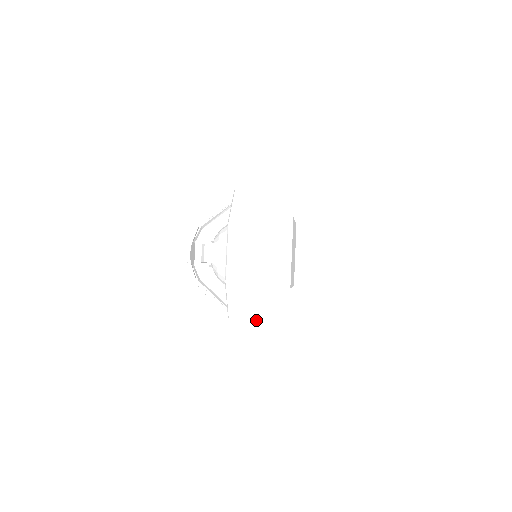
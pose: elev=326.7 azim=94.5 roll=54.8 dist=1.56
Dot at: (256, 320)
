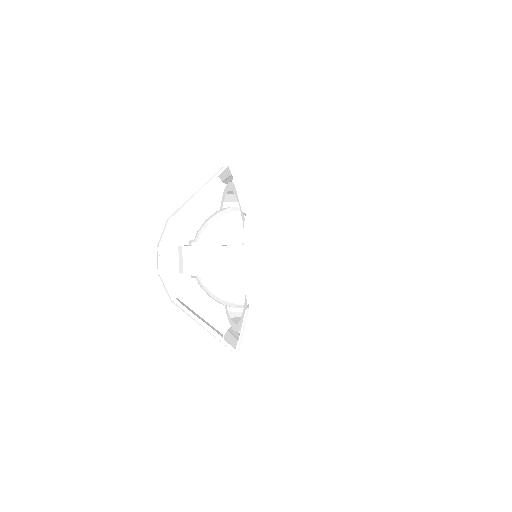
Dot at: (277, 349)
